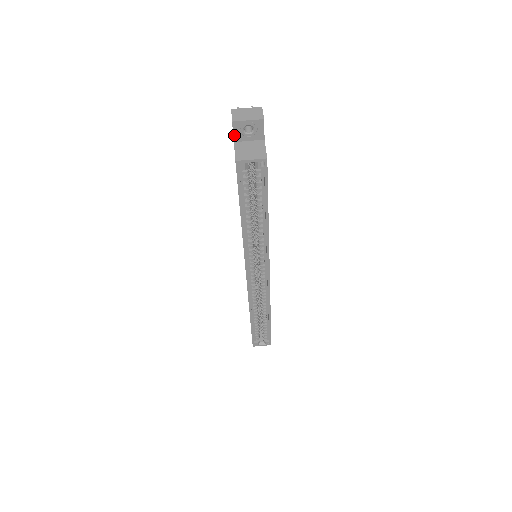
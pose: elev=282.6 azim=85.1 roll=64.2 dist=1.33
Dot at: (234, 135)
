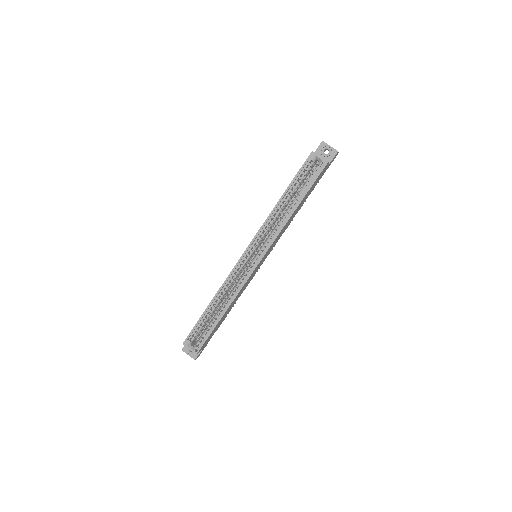
Dot at: (317, 149)
